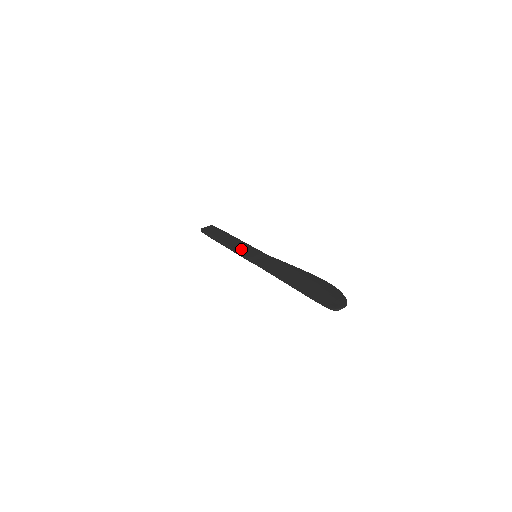
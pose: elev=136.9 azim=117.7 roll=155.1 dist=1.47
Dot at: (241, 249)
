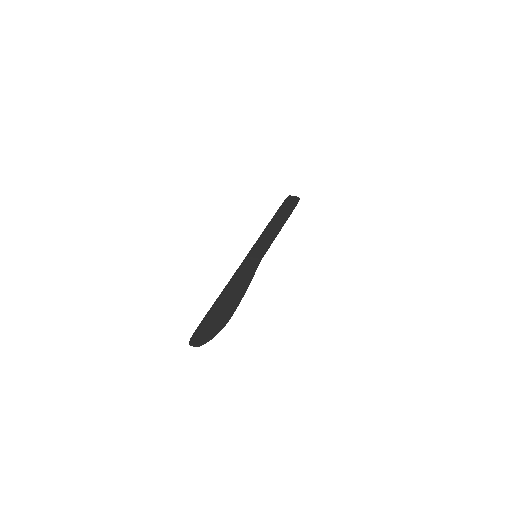
Dot at: (260, 241)
